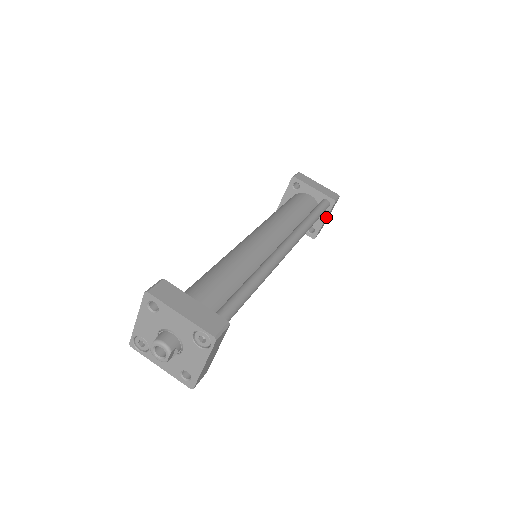
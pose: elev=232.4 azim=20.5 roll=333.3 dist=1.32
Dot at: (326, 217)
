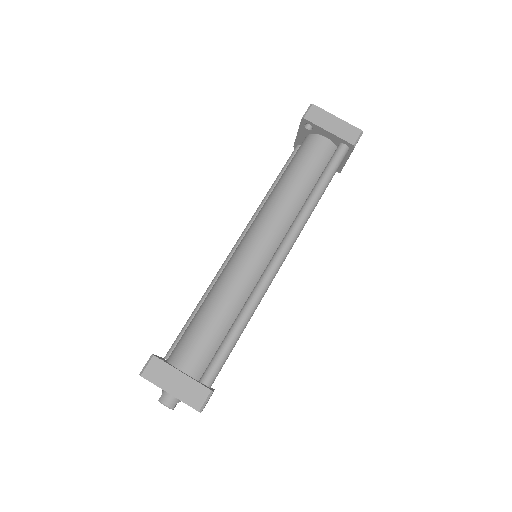
Dot at: occluded
